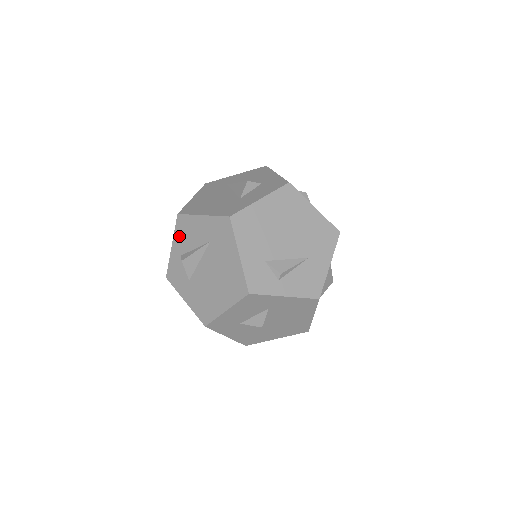
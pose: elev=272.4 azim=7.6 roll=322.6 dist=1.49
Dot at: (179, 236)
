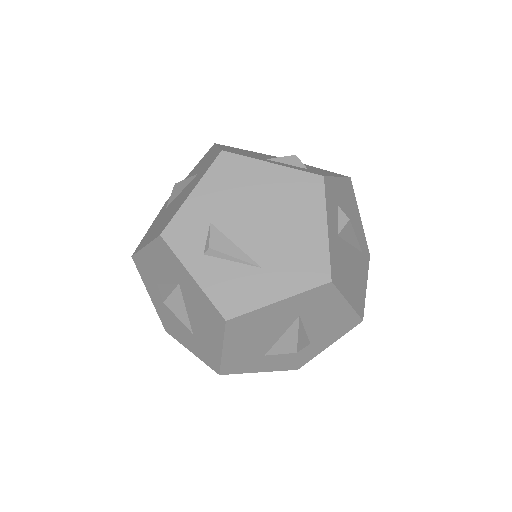
Dot at: (198, 164)
